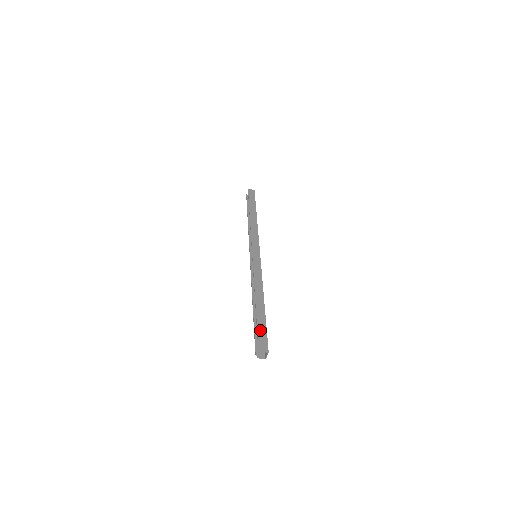
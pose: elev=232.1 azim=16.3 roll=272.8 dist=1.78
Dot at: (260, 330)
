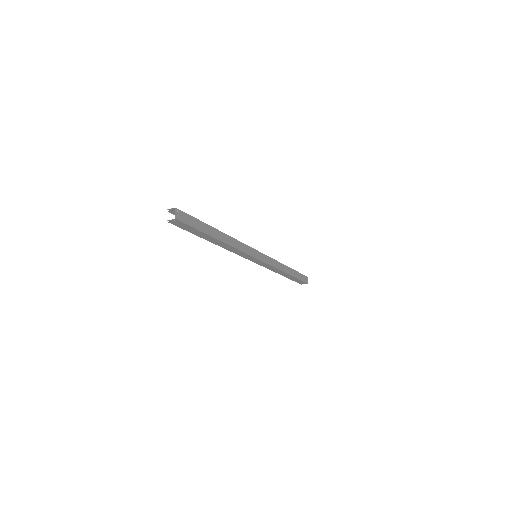
Dot at: occluded
